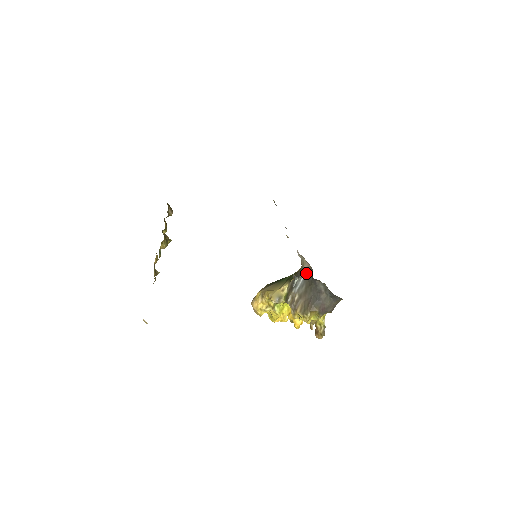
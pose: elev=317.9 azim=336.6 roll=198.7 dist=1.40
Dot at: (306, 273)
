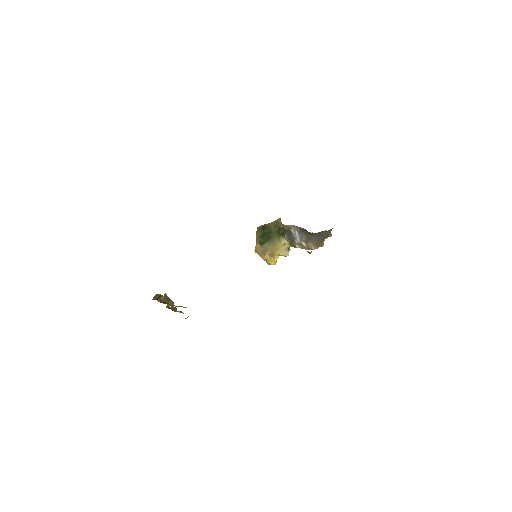
Dot at: (297, 230)
